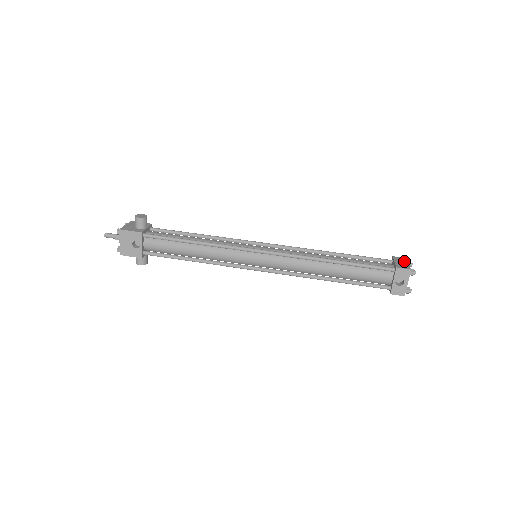
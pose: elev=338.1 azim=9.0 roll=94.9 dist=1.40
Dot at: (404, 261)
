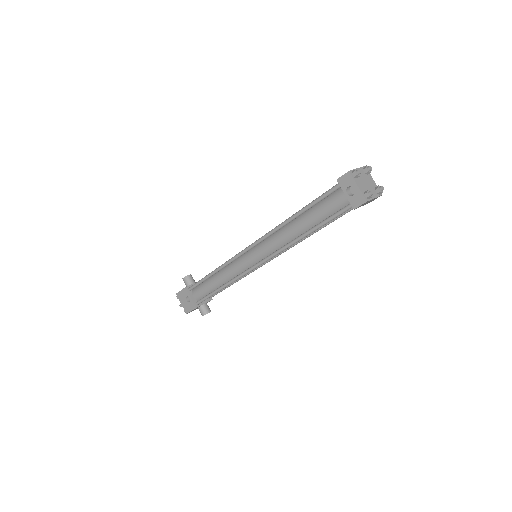
Dot at: occluded
